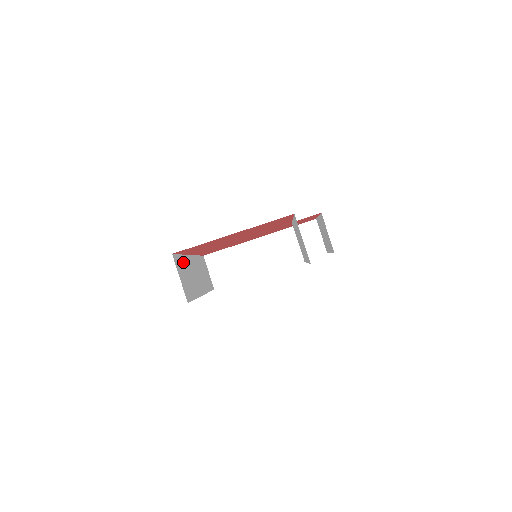
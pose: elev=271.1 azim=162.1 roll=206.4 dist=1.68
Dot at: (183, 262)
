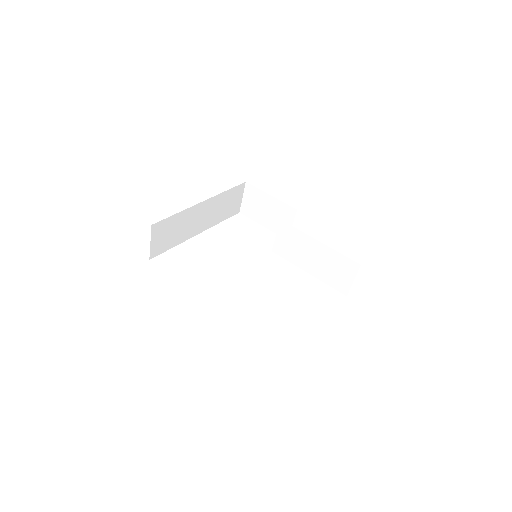
Dot at: occluded
